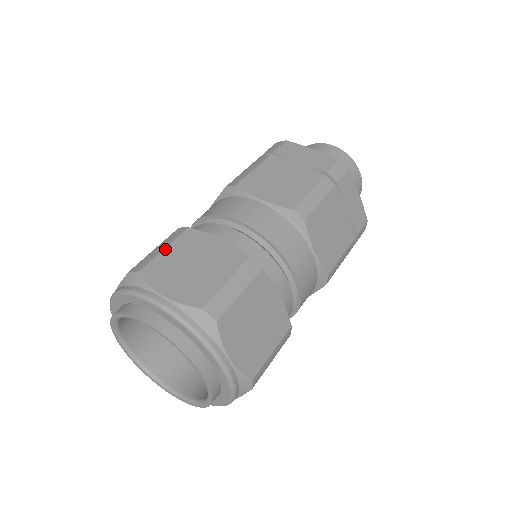
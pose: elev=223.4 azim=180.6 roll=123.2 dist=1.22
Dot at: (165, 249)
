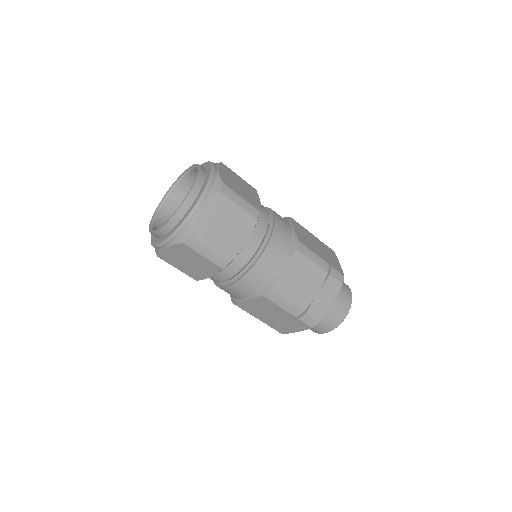
Dot at: (239, 176)
